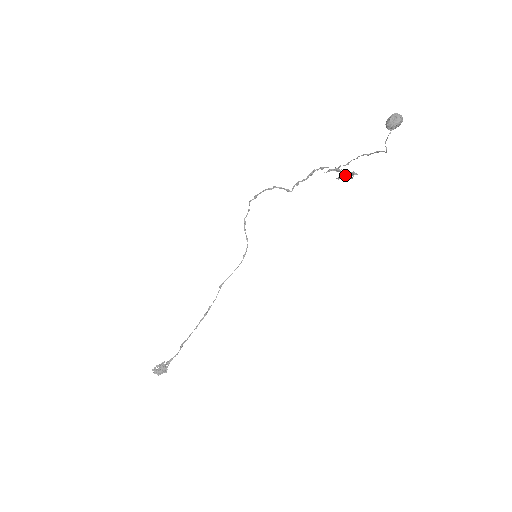
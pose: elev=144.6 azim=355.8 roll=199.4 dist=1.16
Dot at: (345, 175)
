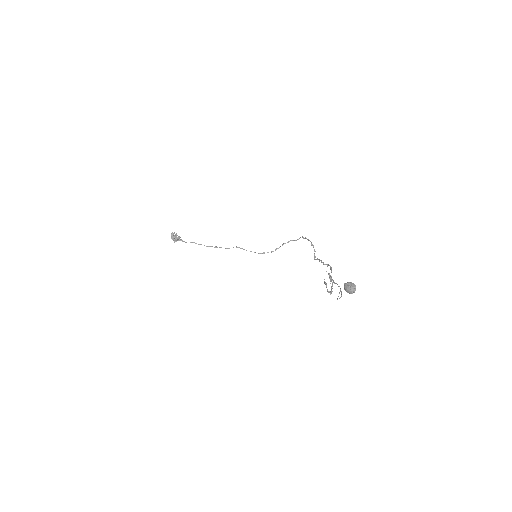
Dot at: occluded
